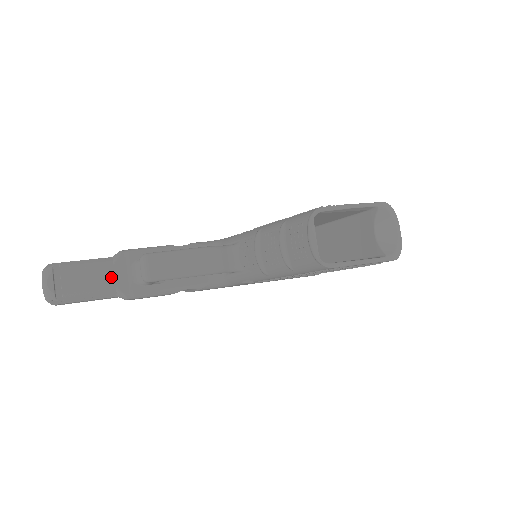
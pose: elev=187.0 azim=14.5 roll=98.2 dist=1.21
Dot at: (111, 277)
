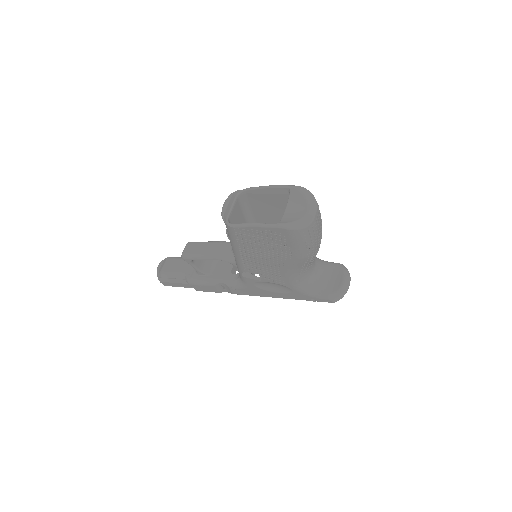
Dot at: (186, 267)
